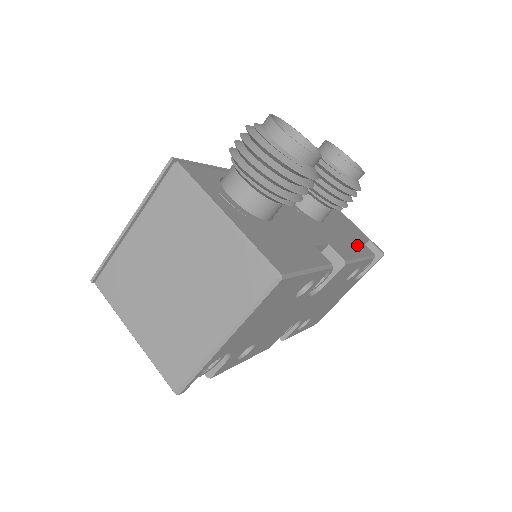
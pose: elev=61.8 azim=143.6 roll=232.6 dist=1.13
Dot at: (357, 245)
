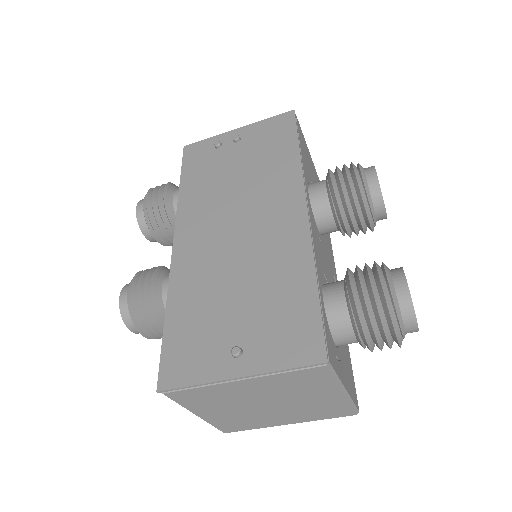
Dot at: occluded
